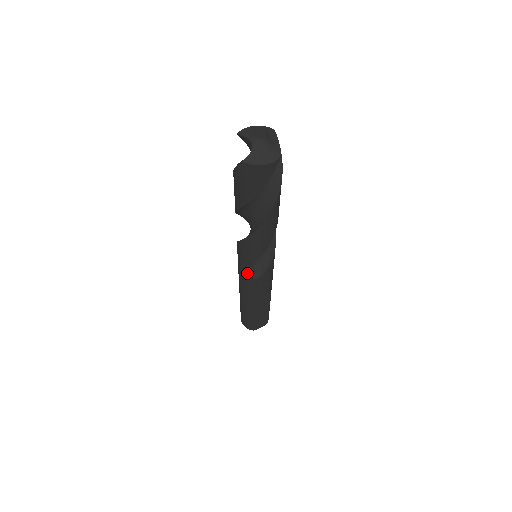
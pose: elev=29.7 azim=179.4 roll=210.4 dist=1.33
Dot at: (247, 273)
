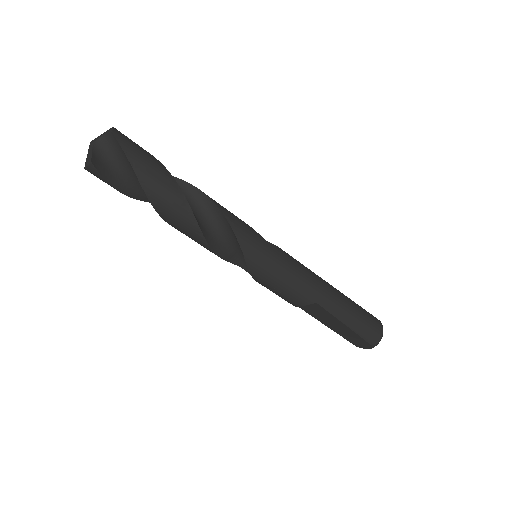
Dot at: (247, 271)
